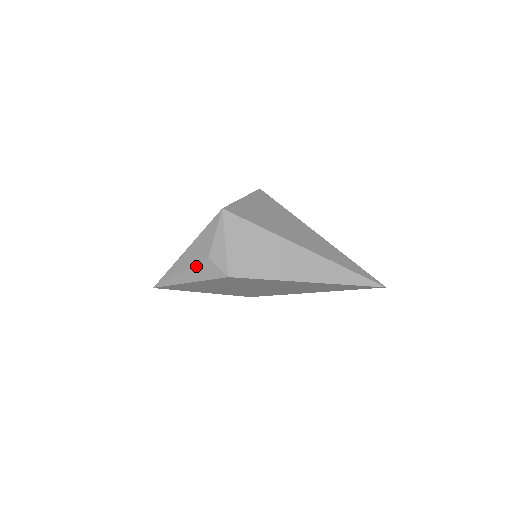
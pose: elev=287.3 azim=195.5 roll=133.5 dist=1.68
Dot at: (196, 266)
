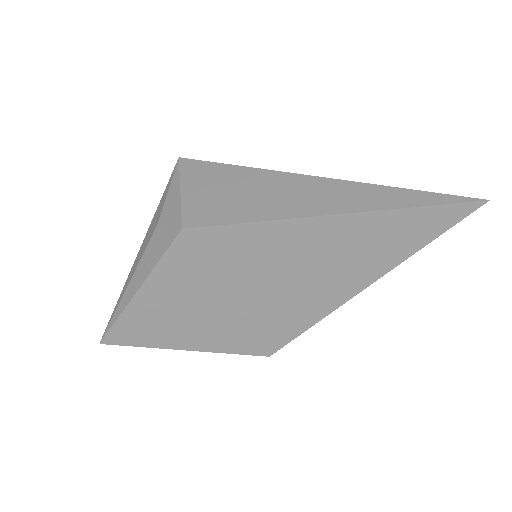
Dot at: (145, 252)
